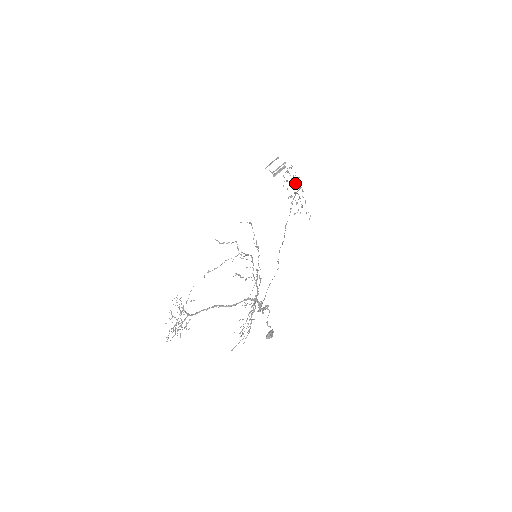
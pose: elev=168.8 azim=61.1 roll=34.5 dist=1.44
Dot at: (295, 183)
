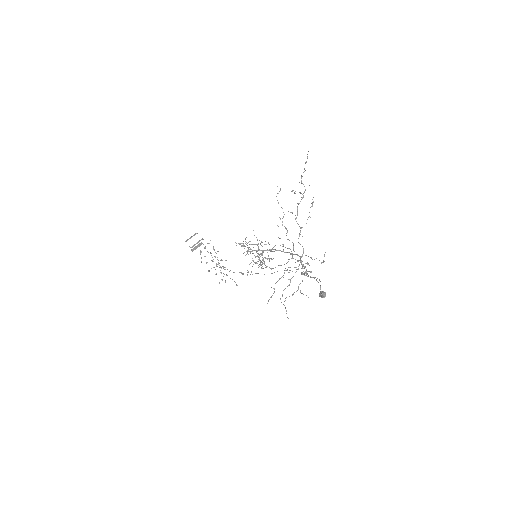
Dot at: (215, 256)
